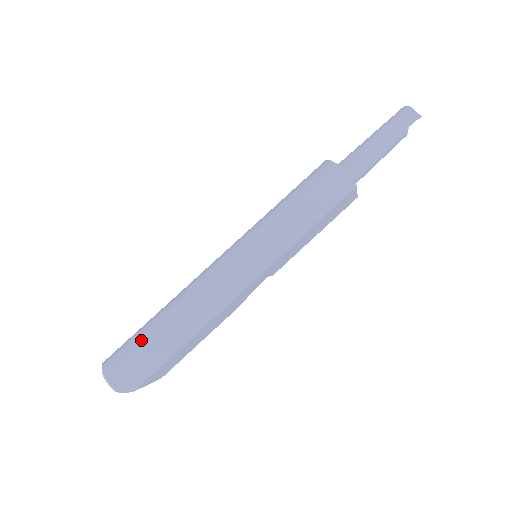
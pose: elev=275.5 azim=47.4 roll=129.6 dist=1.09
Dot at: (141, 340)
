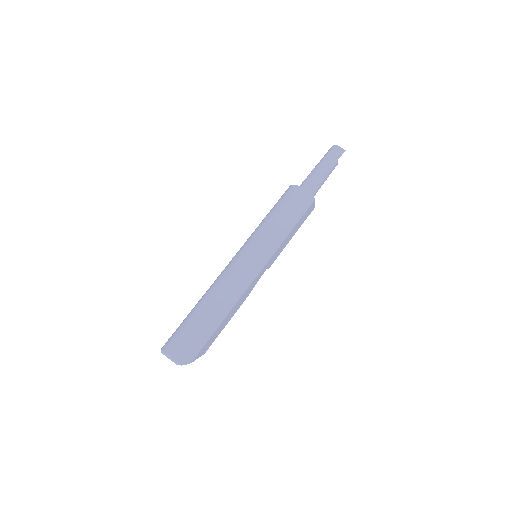
Dot at: (190, 325)
